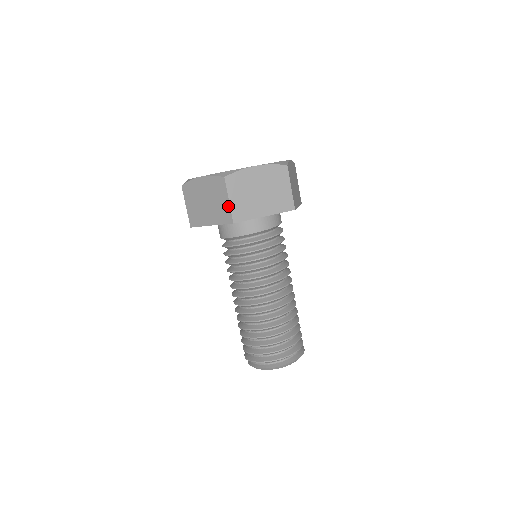
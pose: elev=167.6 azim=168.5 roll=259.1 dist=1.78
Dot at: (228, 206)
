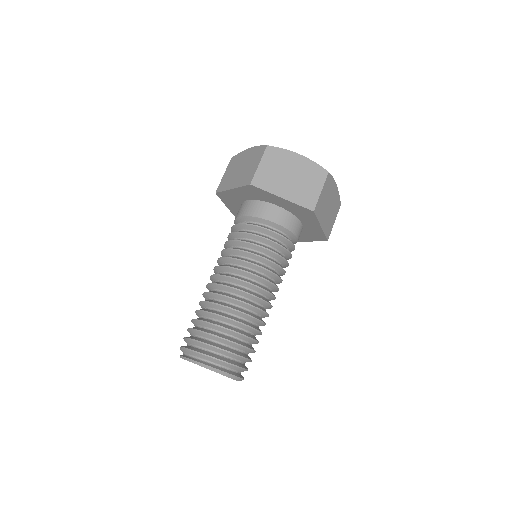
Dot at: (317, 195)
